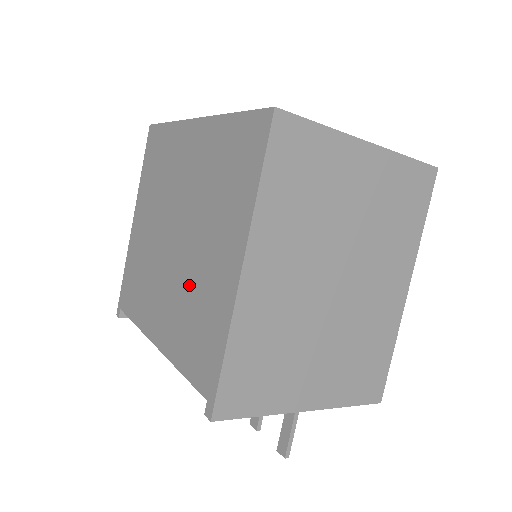
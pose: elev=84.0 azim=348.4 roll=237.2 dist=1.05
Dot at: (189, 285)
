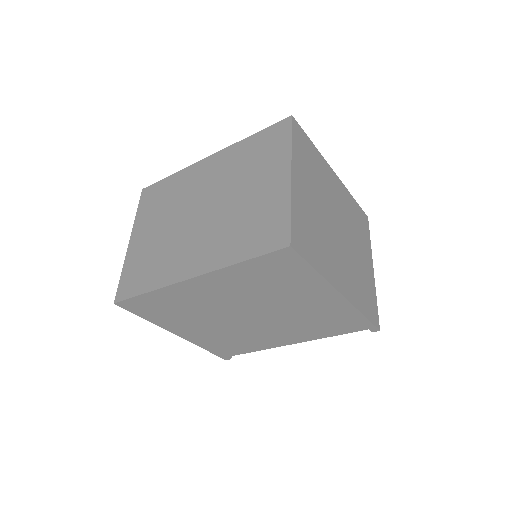
Dot at: (297, 319)
